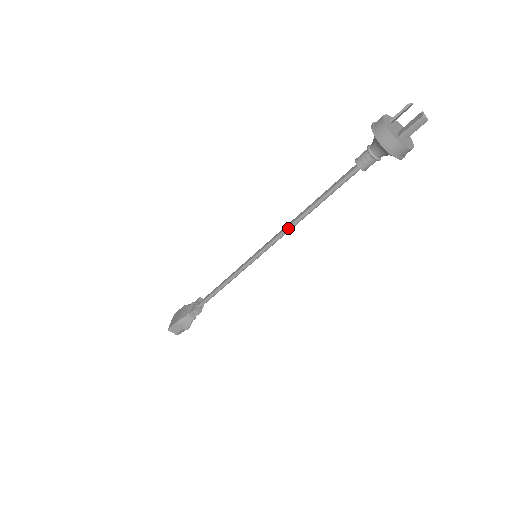
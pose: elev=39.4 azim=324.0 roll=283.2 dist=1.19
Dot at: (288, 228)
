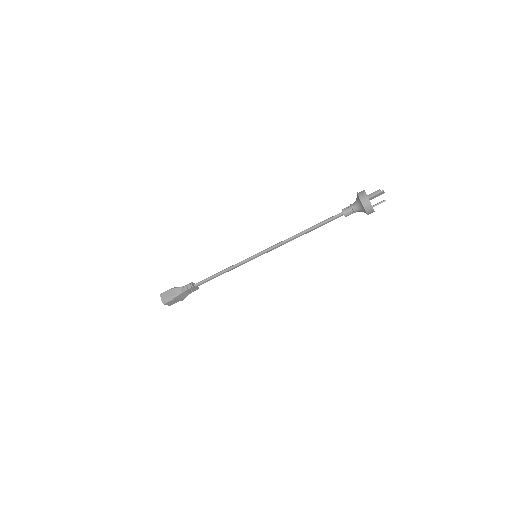
Dot at: (286, 239)
